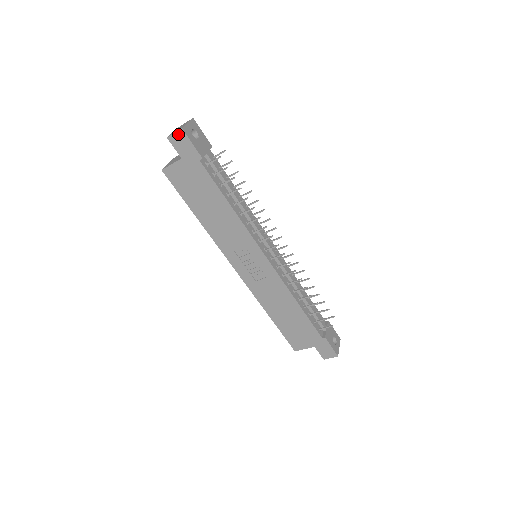
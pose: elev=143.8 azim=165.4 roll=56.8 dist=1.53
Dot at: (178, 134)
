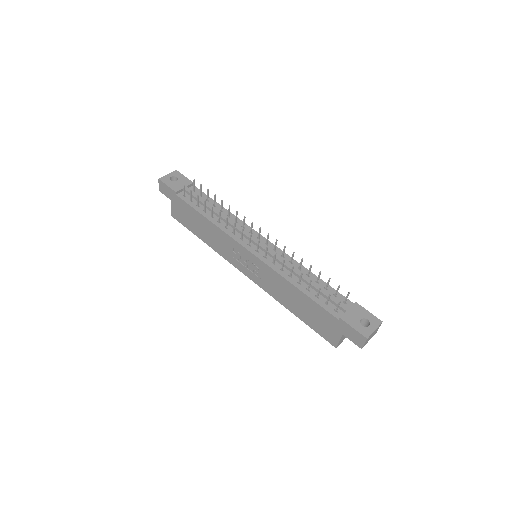
Dot at: (160, 184)
